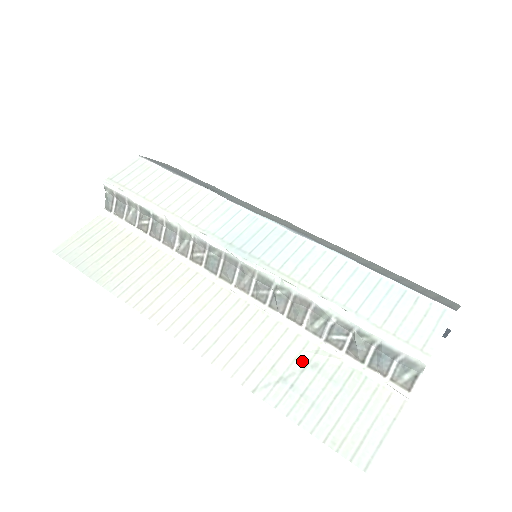
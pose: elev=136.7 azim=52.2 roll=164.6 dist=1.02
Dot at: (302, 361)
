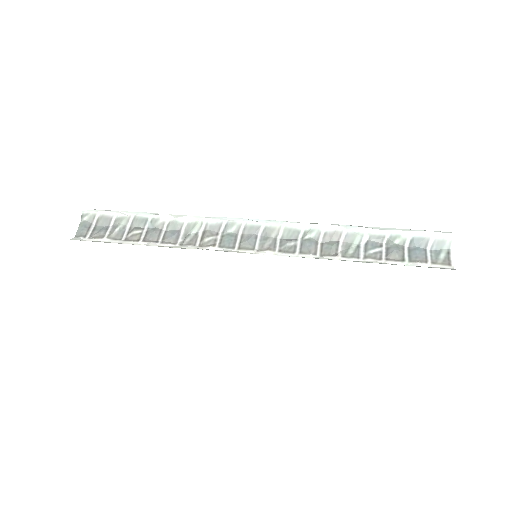
Dot at: occluded
